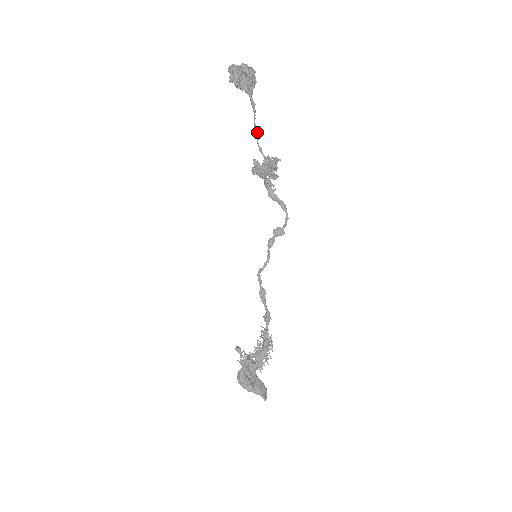
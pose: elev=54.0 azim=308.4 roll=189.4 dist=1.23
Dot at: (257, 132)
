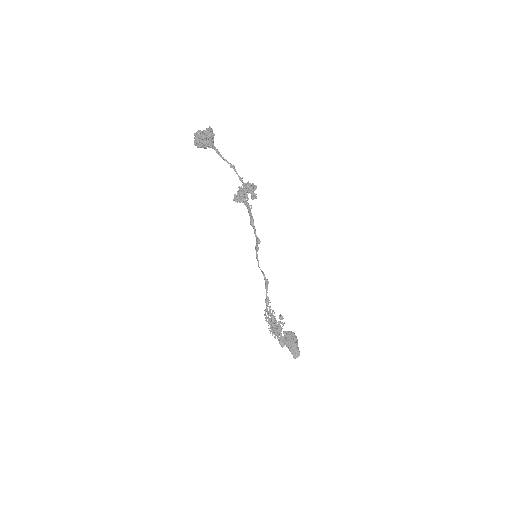
Dot at: (233, 168)
